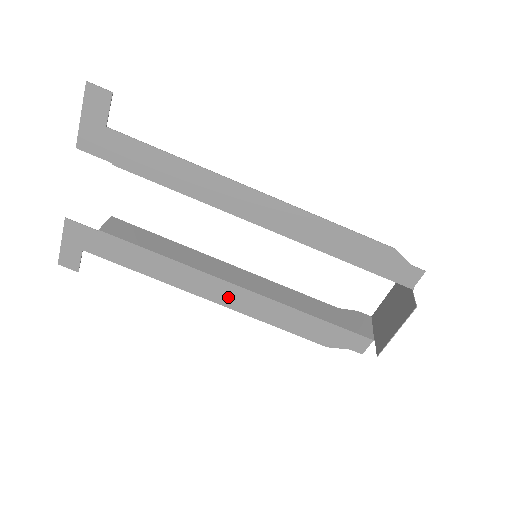
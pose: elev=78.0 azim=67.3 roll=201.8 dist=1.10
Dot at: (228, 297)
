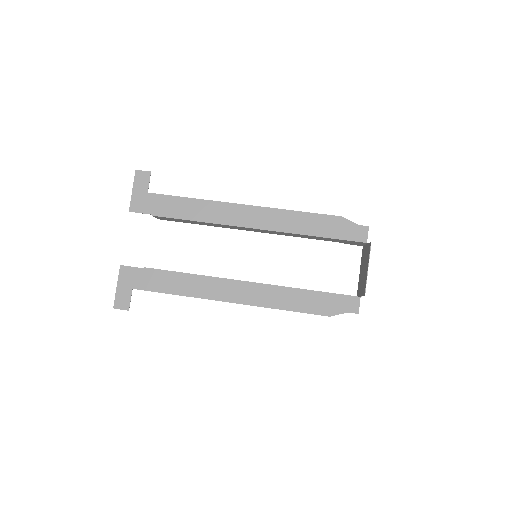
Dot at: (244, 294)
